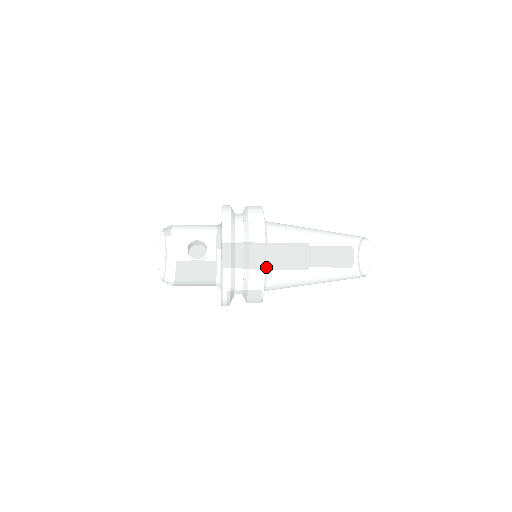
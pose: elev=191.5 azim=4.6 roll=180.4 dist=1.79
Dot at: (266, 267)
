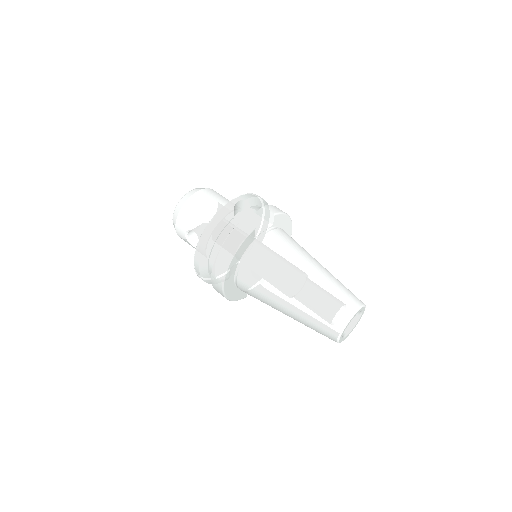
Dot at: occluded
